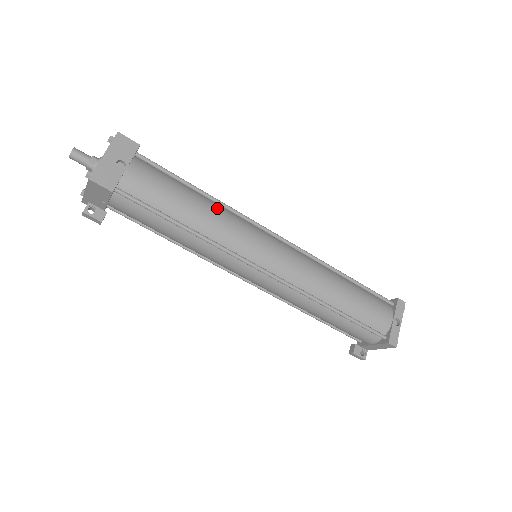
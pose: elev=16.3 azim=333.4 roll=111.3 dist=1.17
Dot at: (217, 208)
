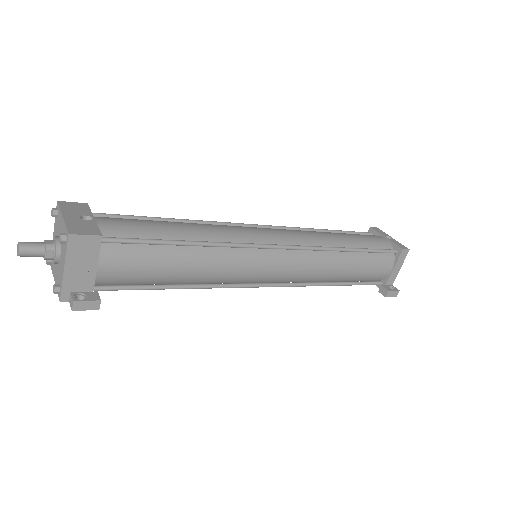
Dot at: occluded
